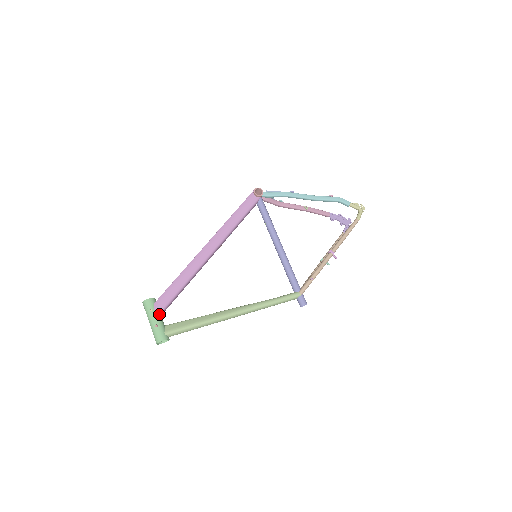
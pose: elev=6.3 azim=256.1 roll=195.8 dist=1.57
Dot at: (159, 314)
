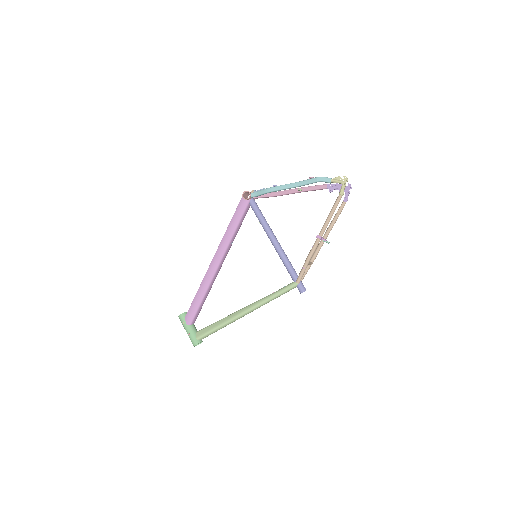
Dot at: (190, 325)
